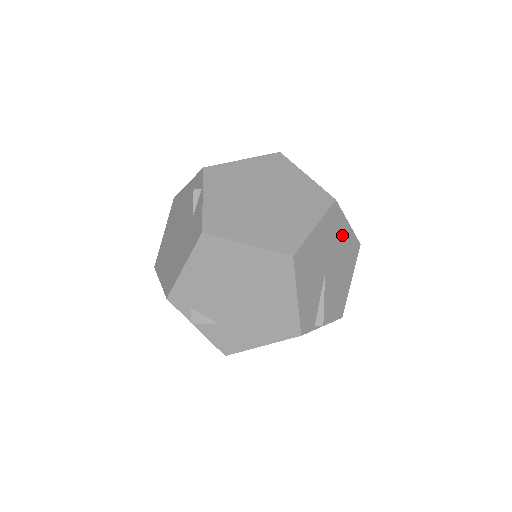
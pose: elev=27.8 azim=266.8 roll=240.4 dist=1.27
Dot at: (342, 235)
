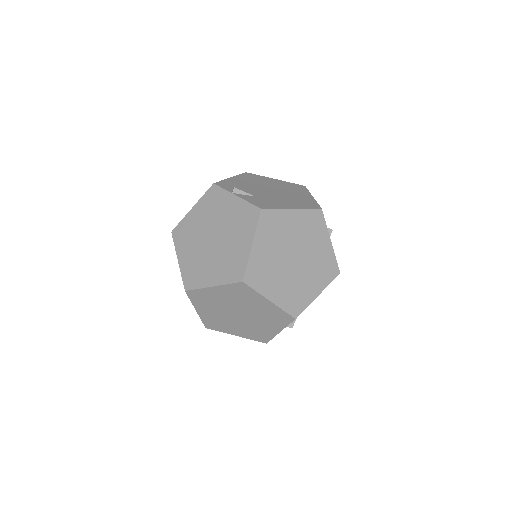
Dot at: occluded
